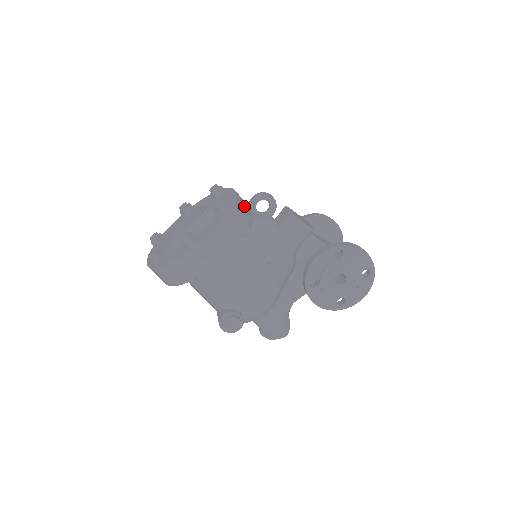
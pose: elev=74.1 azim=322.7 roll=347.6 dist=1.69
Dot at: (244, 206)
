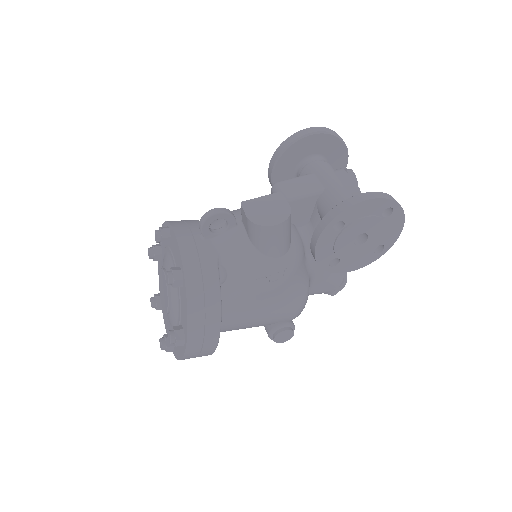
Dot at: (198, 252)
